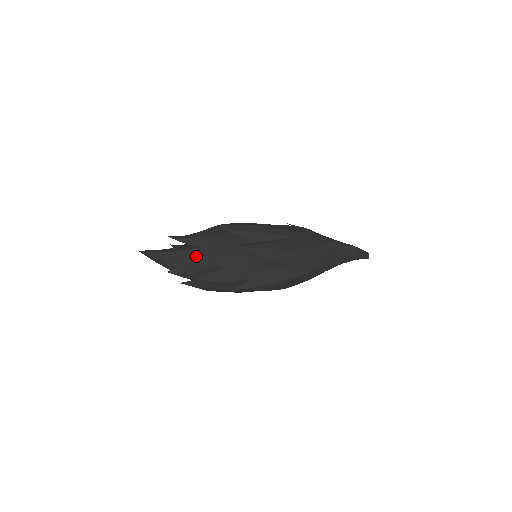
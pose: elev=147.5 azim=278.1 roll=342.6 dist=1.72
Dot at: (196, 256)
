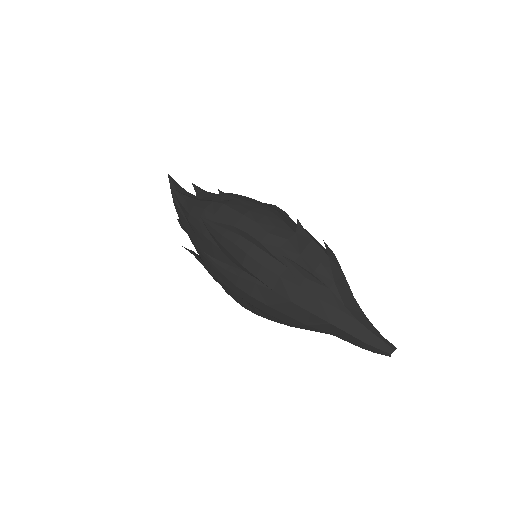
Dot at: (186, 229)
